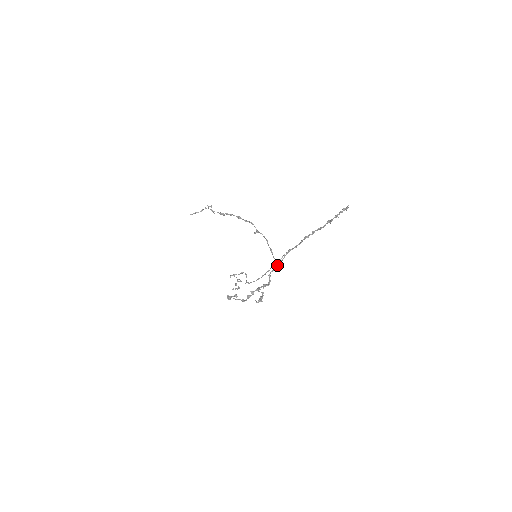
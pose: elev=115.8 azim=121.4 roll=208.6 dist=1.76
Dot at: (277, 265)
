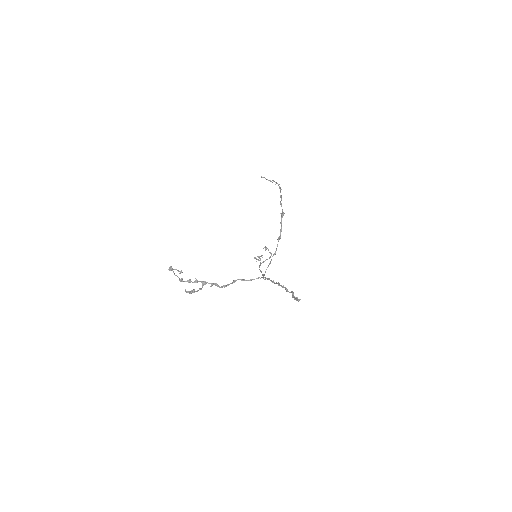
Dot at: (252, 279)
